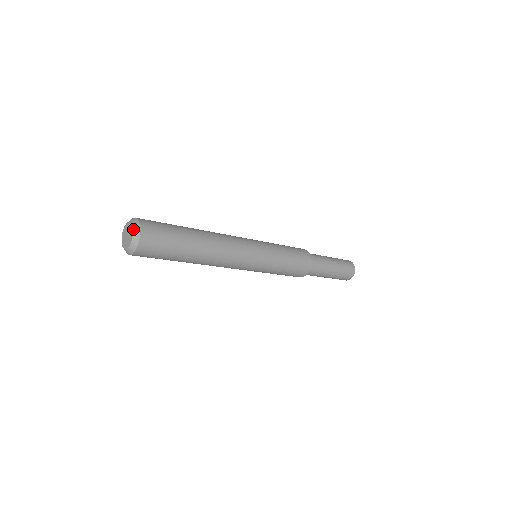
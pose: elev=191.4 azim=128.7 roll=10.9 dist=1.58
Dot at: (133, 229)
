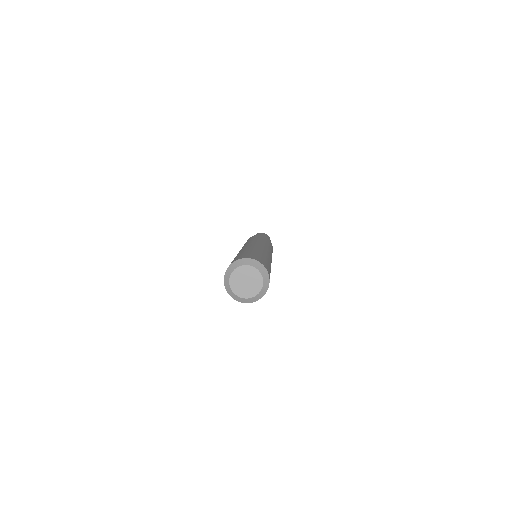
Dot at: (259, 294)
